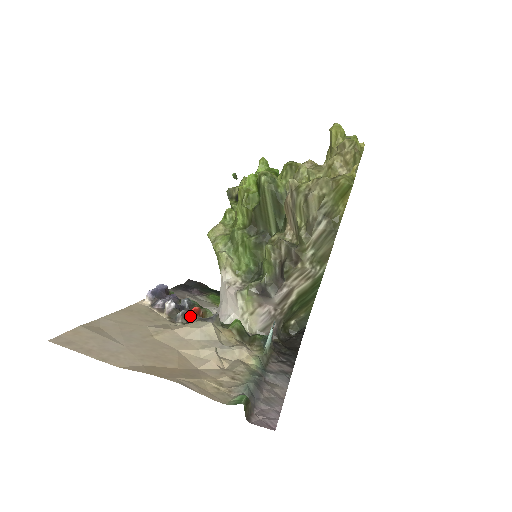
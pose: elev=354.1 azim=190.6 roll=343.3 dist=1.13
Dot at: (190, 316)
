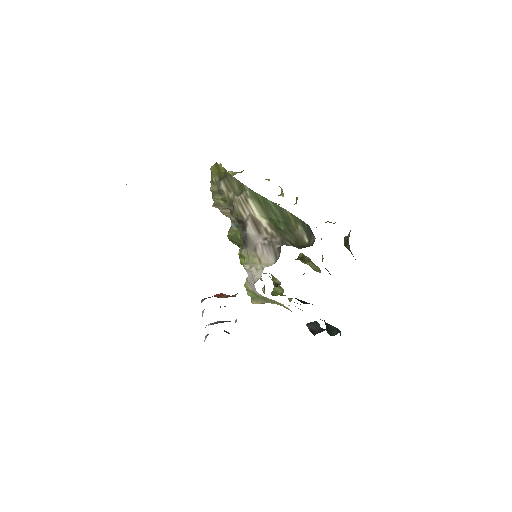
Dot at: occluded
